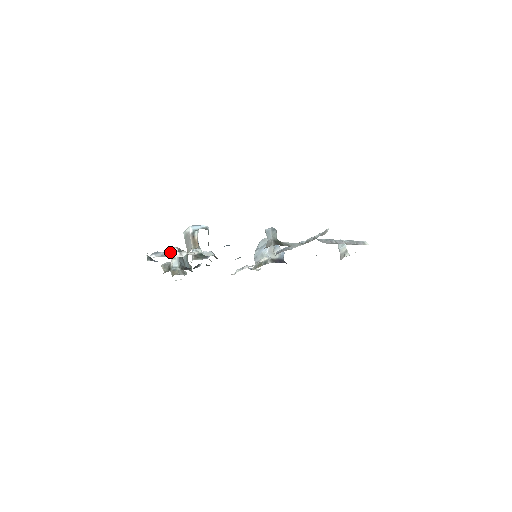
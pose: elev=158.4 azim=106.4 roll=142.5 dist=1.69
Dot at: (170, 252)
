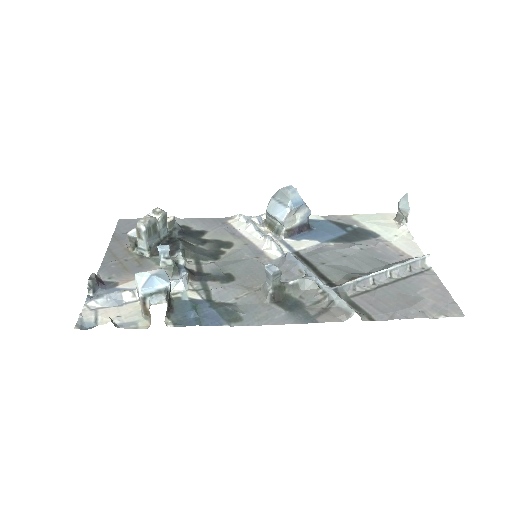
Dot at: (118, 293)
